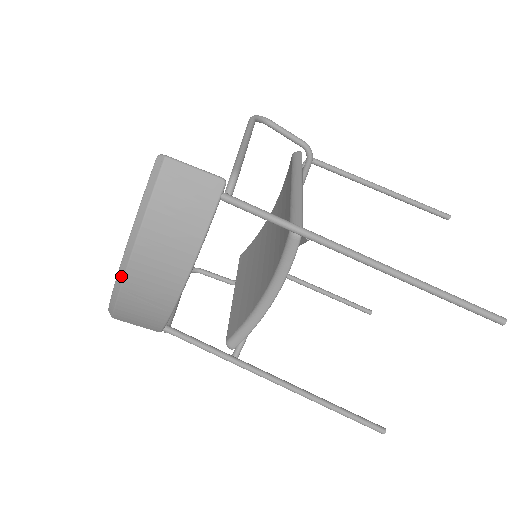
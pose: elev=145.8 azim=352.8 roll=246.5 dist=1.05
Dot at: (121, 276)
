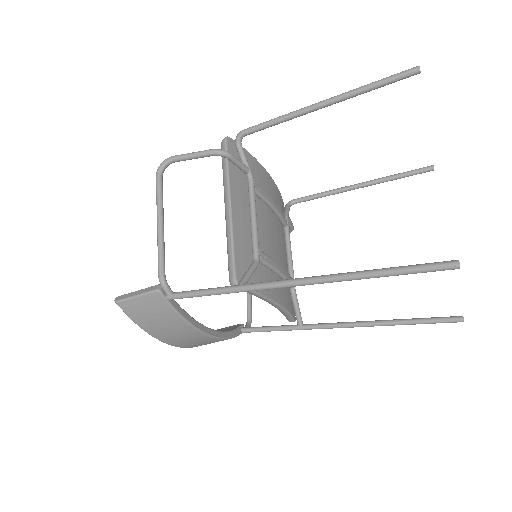
Dot at: (178, 346)
